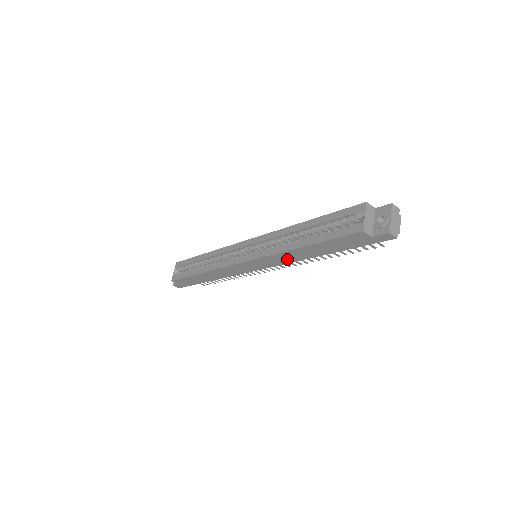
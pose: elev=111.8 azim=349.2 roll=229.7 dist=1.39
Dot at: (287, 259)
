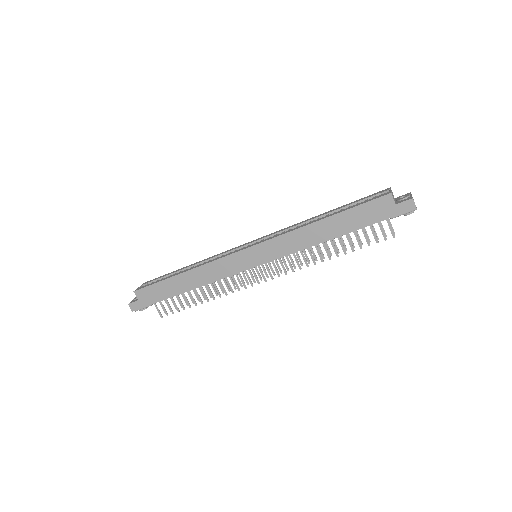
Dot at: (297, 243)
